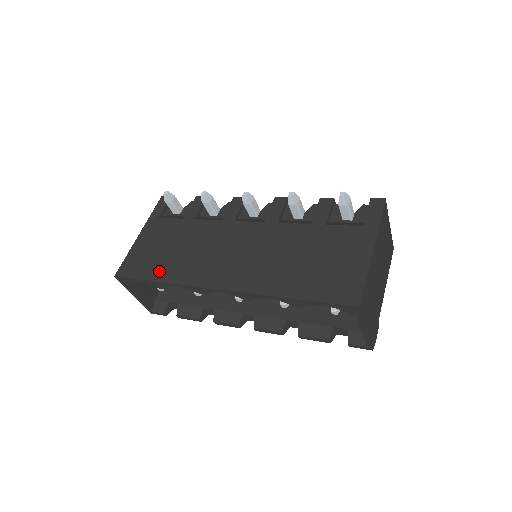
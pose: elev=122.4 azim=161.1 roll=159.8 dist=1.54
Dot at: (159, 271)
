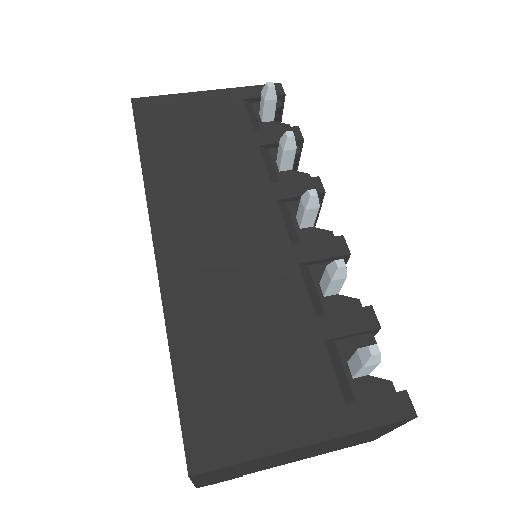
Dot at: (157, 148)
